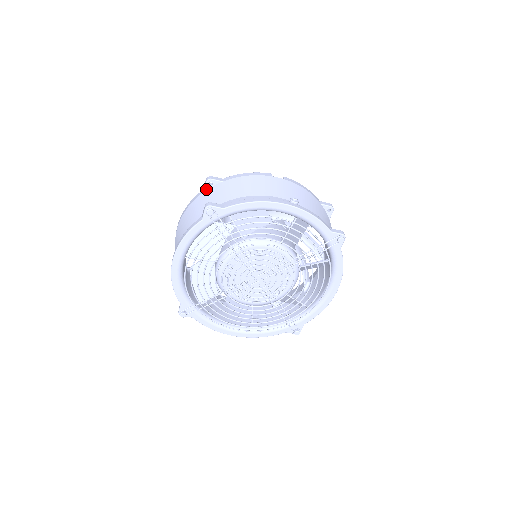
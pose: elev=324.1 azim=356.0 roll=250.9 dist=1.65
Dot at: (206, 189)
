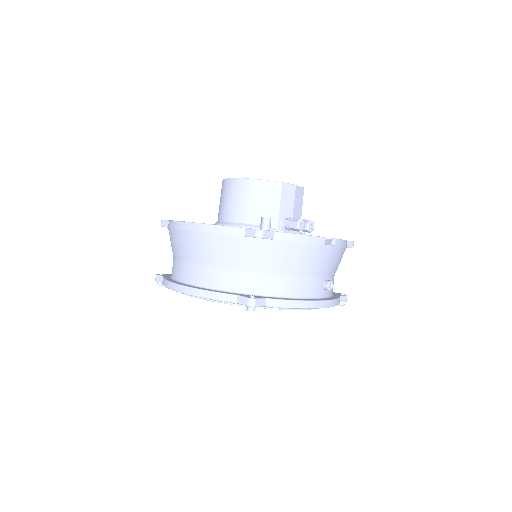
Dot at: (249, 237)
